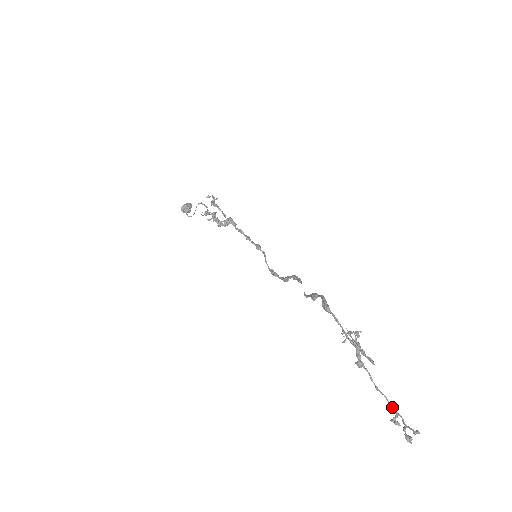
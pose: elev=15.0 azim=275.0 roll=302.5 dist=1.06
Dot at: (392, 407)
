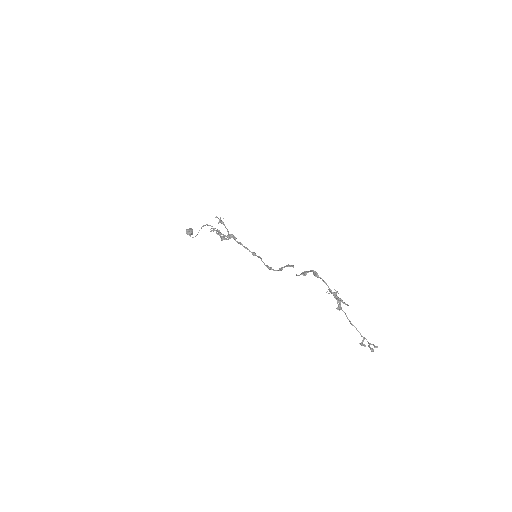
Dot at: (360, 334)
